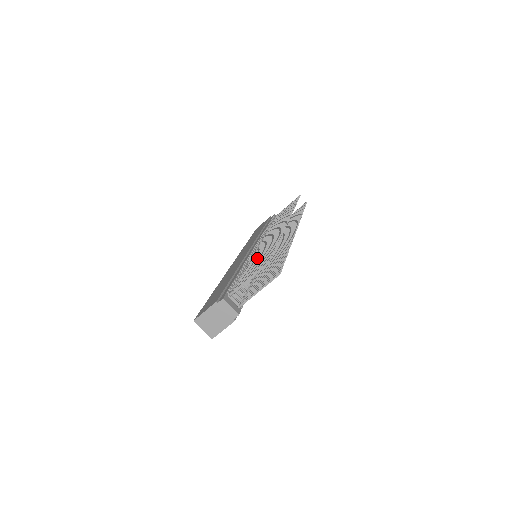
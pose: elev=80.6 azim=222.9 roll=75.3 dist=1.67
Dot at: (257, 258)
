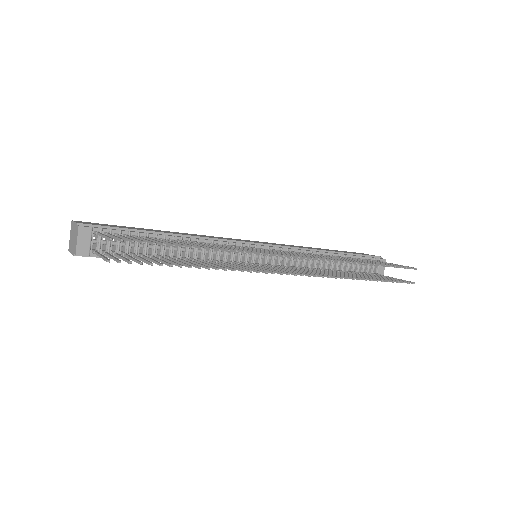
Dot at: (186, 242)
